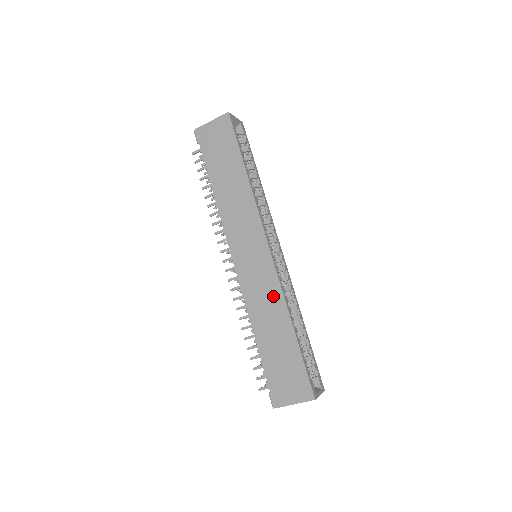
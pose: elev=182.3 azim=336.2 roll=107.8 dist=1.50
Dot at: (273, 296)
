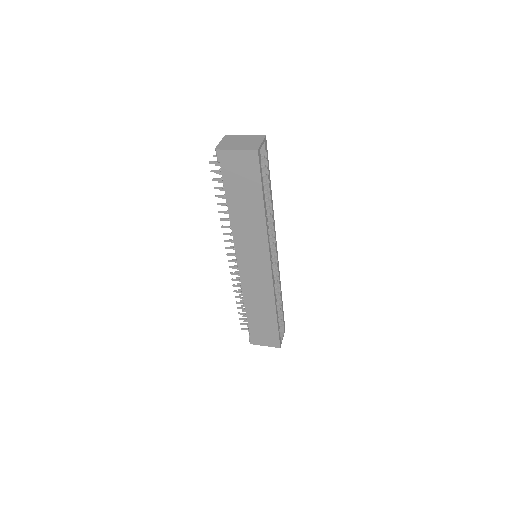
Dot at: (266, 294)
